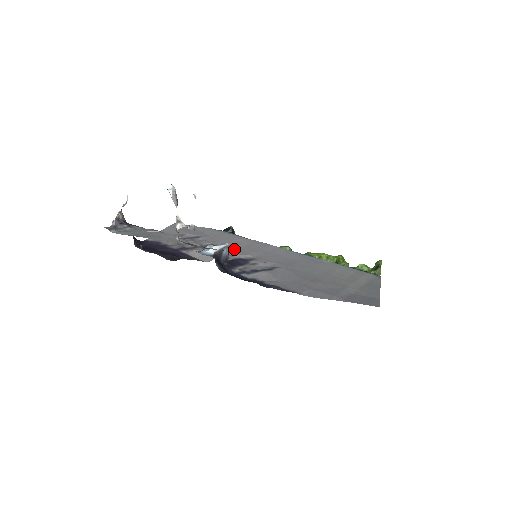
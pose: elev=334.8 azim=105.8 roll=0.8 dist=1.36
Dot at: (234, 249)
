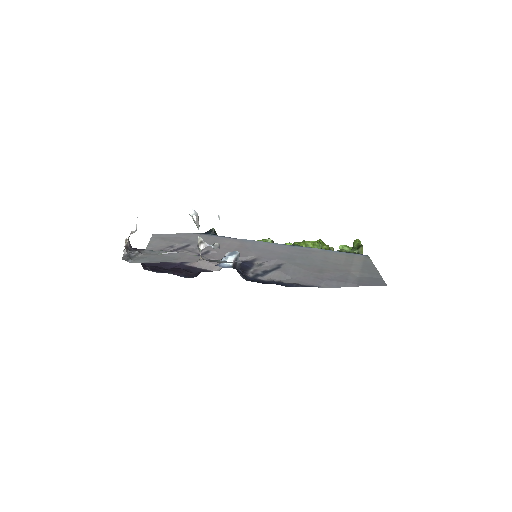
Dot at: occluded
